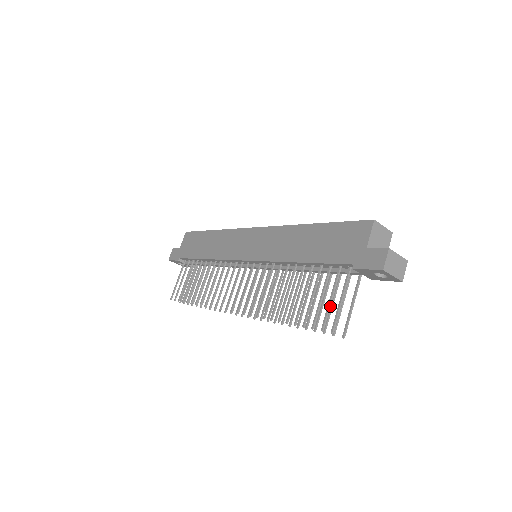
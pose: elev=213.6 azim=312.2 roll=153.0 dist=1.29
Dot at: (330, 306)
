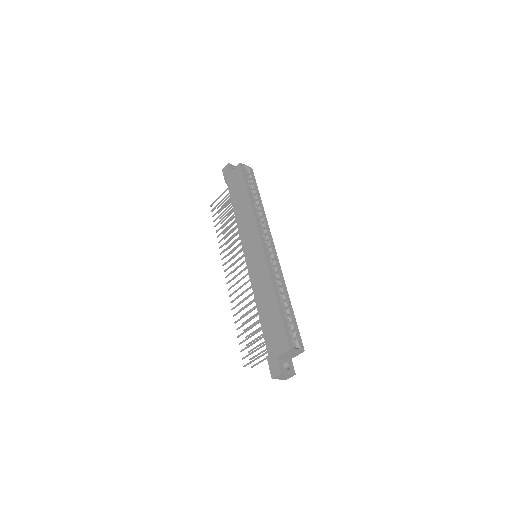
Dot at: (252, 353)
